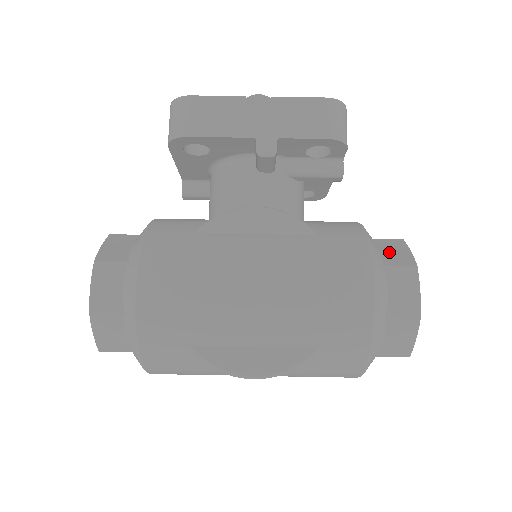
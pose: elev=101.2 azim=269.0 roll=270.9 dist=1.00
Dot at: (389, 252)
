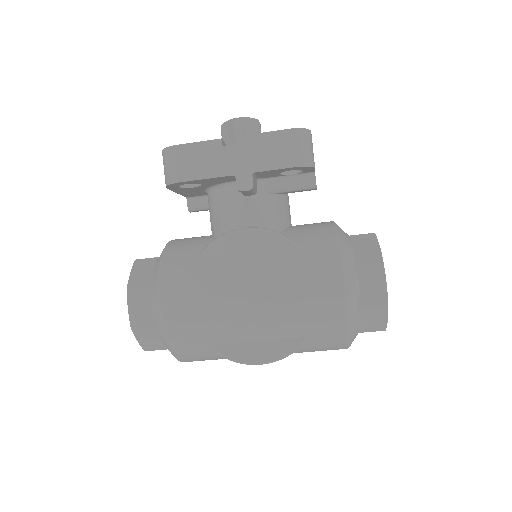
Dot at: (361, 249)
